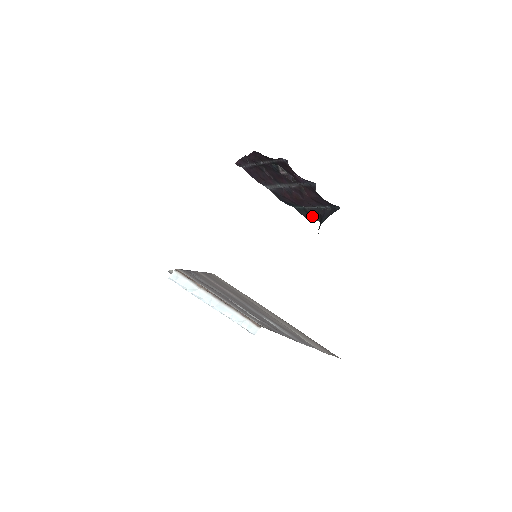
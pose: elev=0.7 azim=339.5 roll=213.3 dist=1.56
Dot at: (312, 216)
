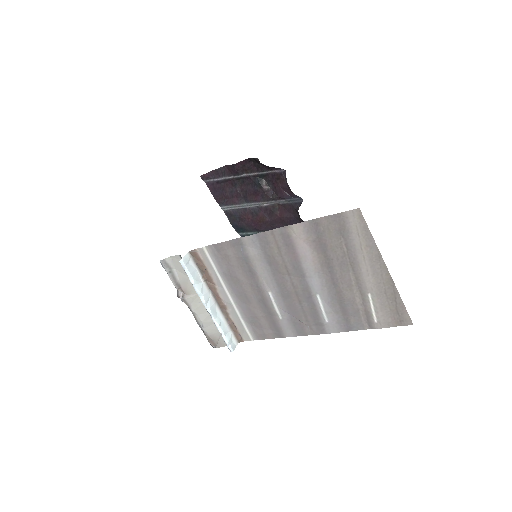
Dot at: occluded
